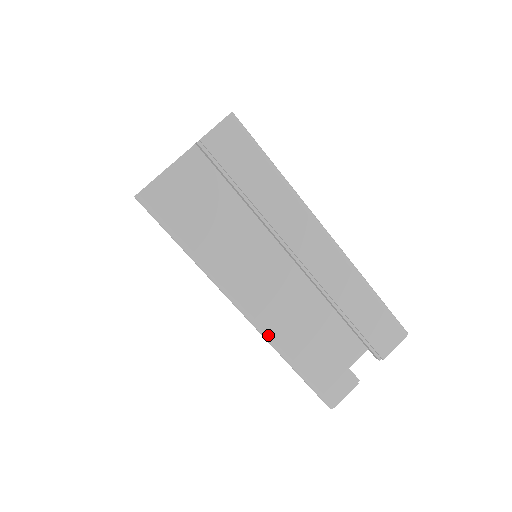
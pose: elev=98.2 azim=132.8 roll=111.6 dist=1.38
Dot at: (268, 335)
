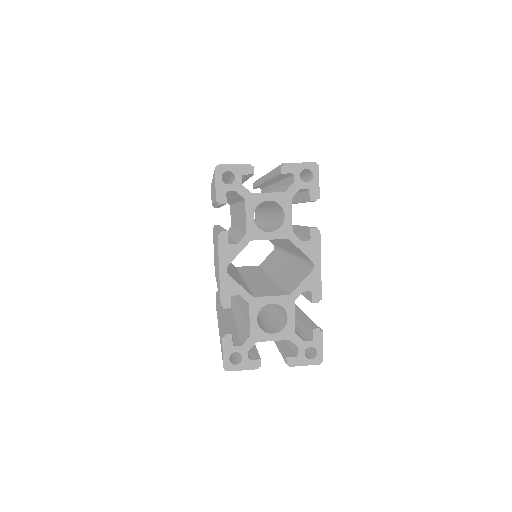
Dot at: occluded
